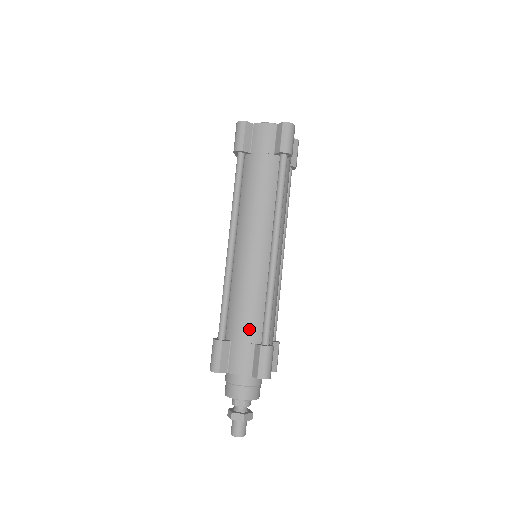
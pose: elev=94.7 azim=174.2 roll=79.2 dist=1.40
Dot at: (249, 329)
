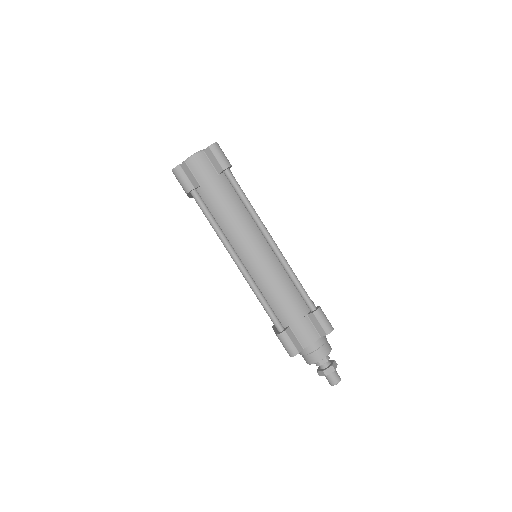
Dot at: (296, 308)
